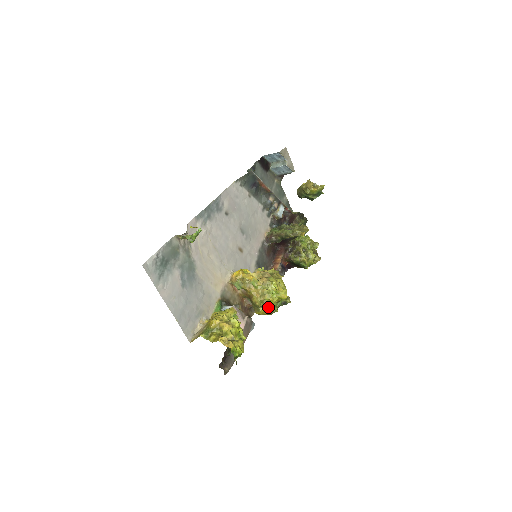
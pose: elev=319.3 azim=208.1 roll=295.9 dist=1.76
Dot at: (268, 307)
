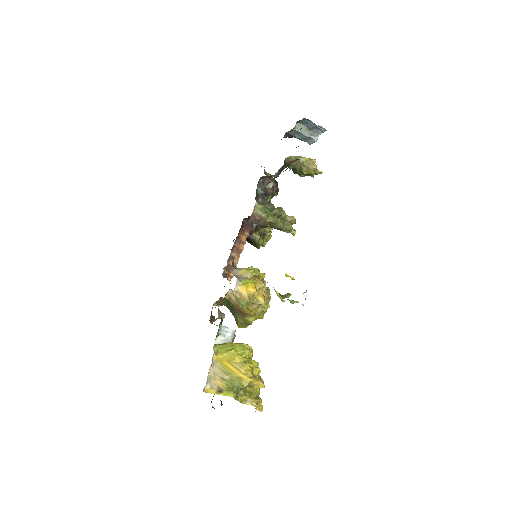
Dot at: occluded
